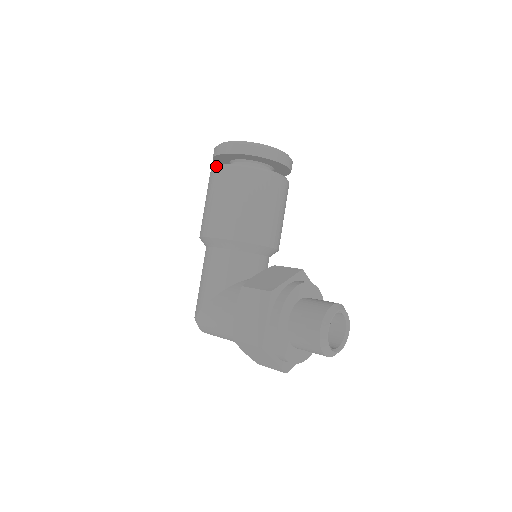
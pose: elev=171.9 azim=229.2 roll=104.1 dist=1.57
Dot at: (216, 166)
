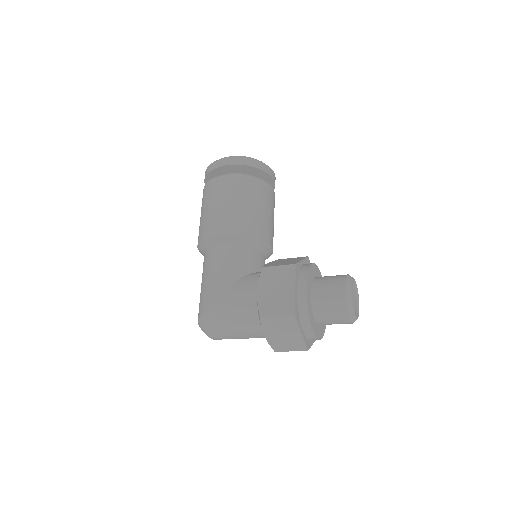
Dot at: (215, 177)
